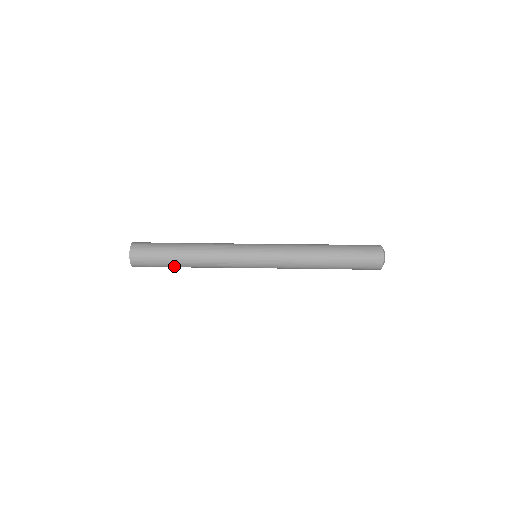
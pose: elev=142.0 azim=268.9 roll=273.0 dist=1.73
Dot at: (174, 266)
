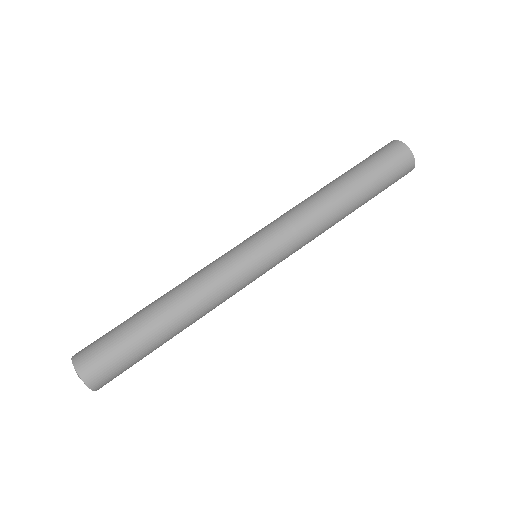
Dot at: occluded
